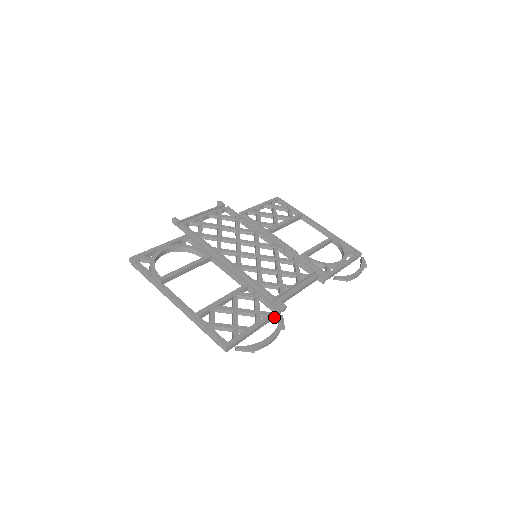
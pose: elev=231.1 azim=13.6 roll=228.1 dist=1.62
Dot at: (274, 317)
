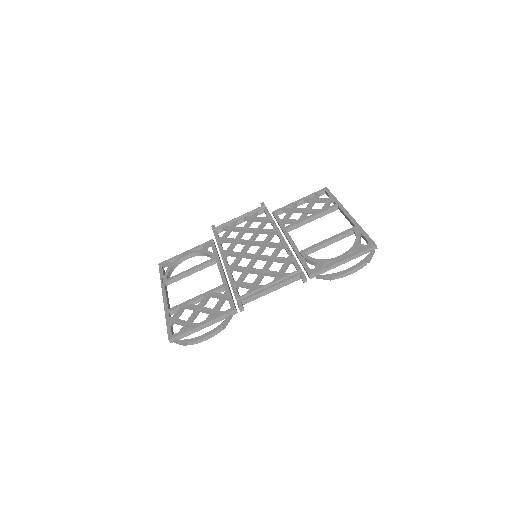
Dot at: occluded
